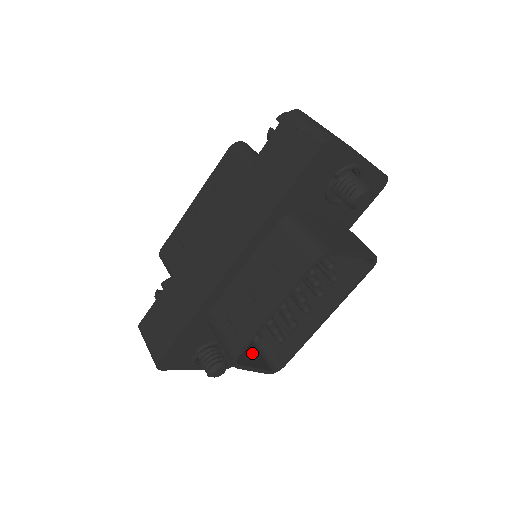
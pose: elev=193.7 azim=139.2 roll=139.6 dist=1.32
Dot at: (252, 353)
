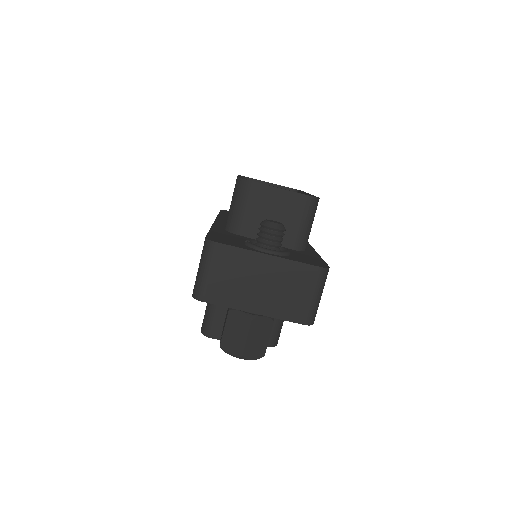
Dot at: (284, 212)
